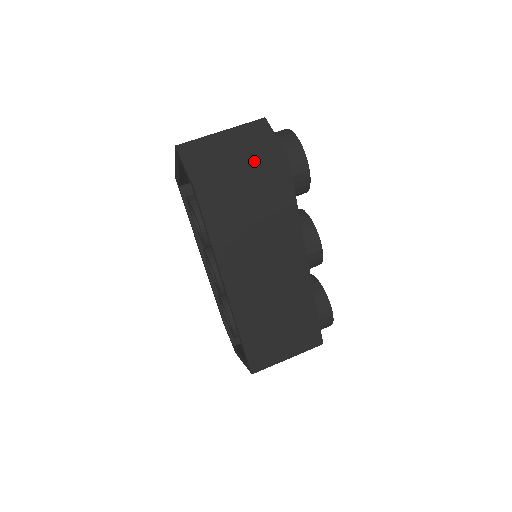
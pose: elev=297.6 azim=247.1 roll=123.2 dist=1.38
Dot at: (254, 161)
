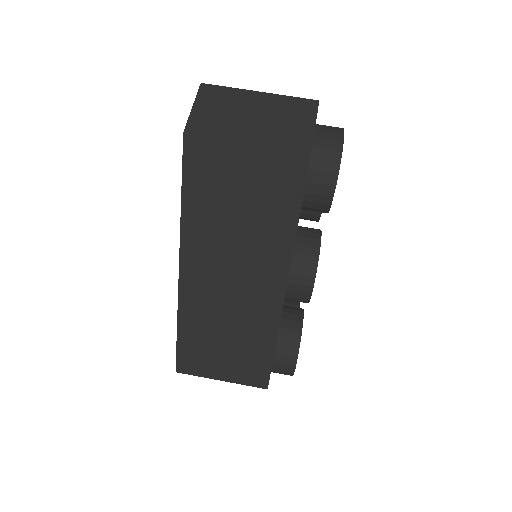
Dot at: (268, 140)
